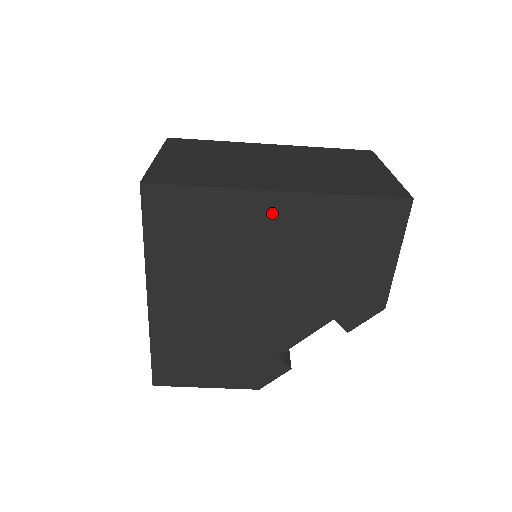
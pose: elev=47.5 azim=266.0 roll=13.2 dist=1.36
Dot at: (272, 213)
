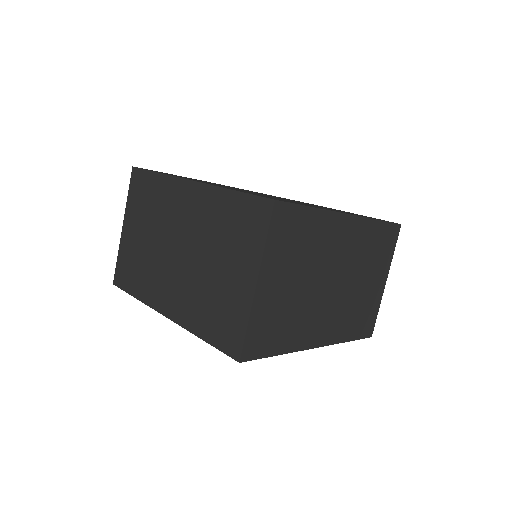
Dot at: occluded
